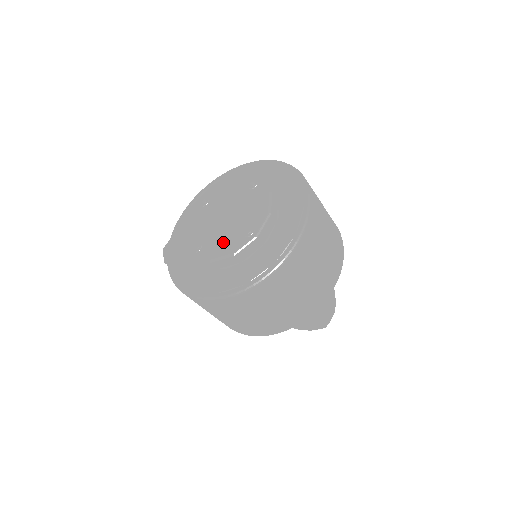
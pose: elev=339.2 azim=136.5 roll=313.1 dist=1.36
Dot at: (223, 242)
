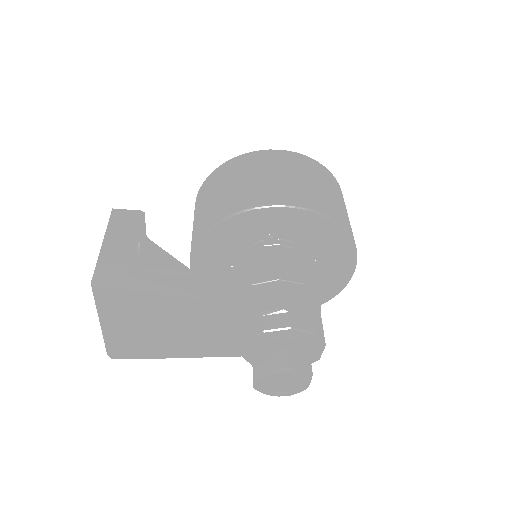
Dot at: occluded
